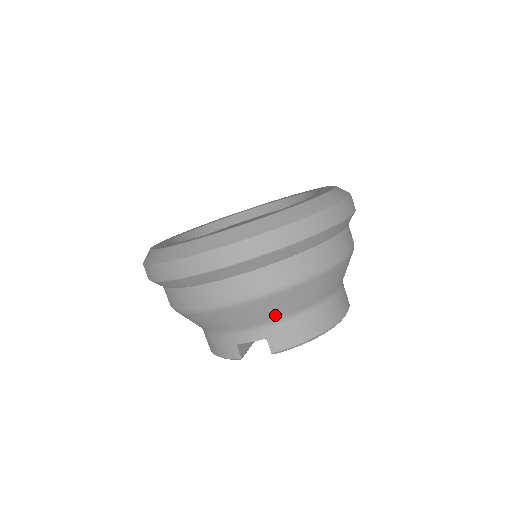
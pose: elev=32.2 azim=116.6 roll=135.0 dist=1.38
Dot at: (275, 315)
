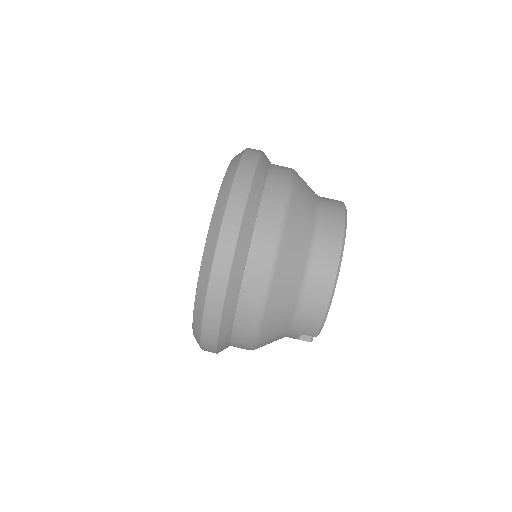
Dot at: (283, 327)
